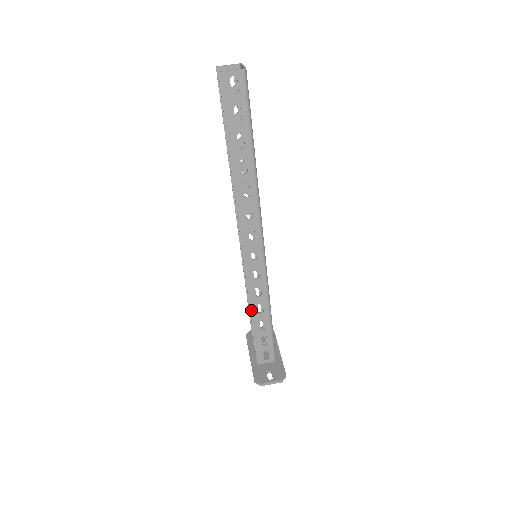
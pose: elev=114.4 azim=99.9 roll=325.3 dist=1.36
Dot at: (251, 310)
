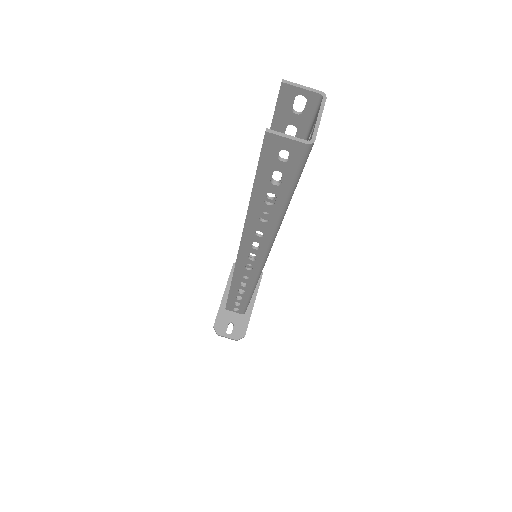
Dot at: (231, 288)
